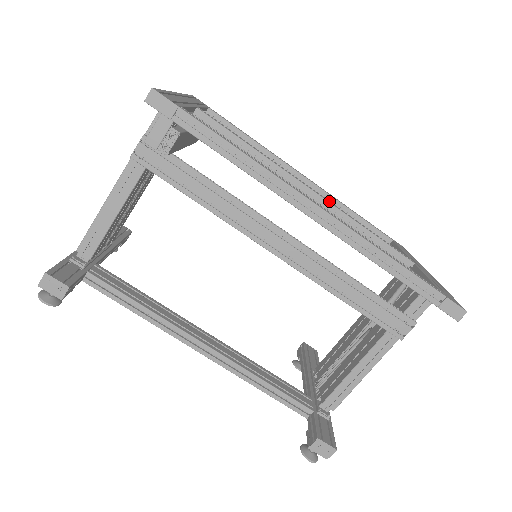
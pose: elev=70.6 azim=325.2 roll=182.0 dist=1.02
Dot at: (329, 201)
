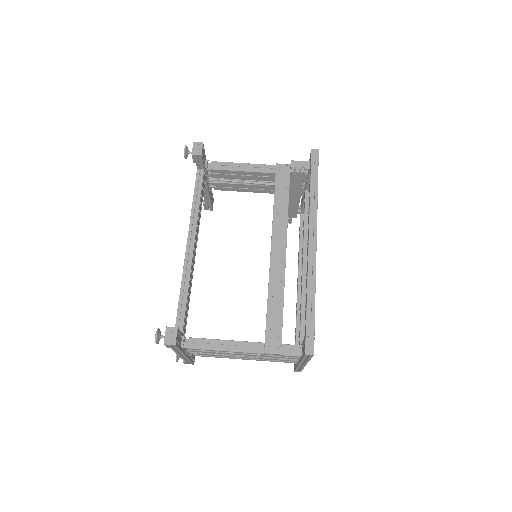
Dot at: occluded
